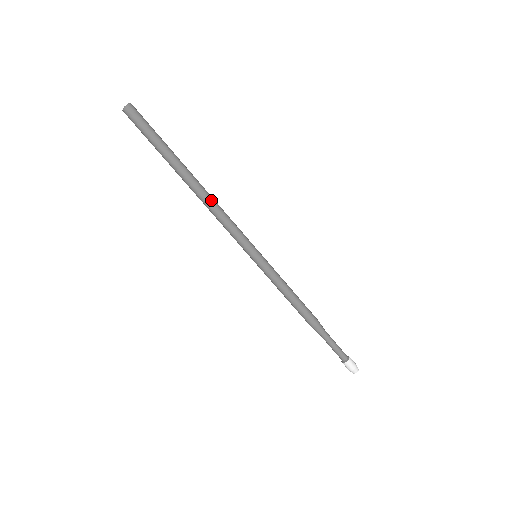
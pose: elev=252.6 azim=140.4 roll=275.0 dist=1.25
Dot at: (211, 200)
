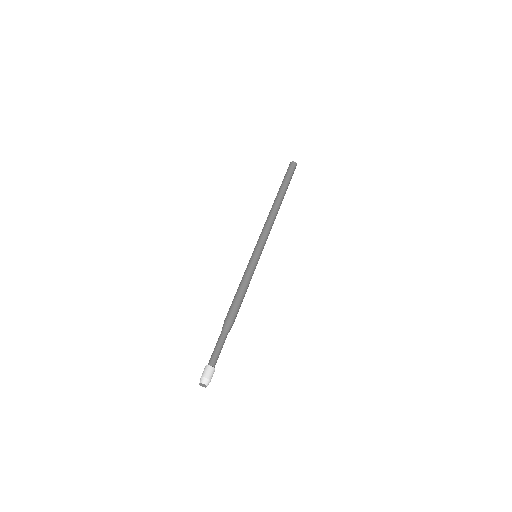
Dot at: (274, 214)
